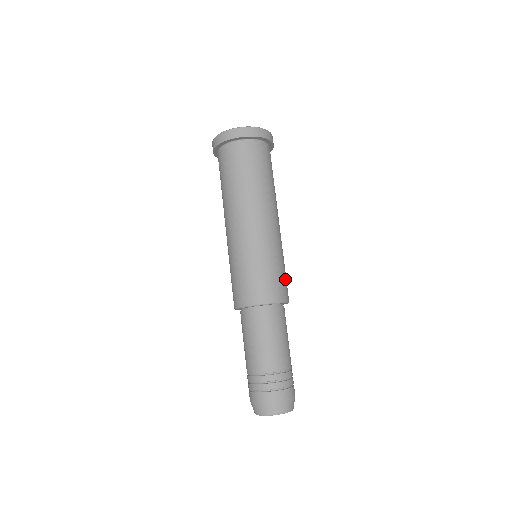
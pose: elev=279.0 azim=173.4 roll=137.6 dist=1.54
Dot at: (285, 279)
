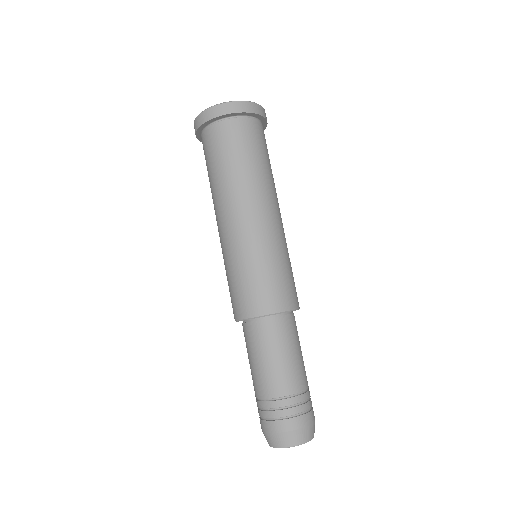
Dot at: (280, 283)
